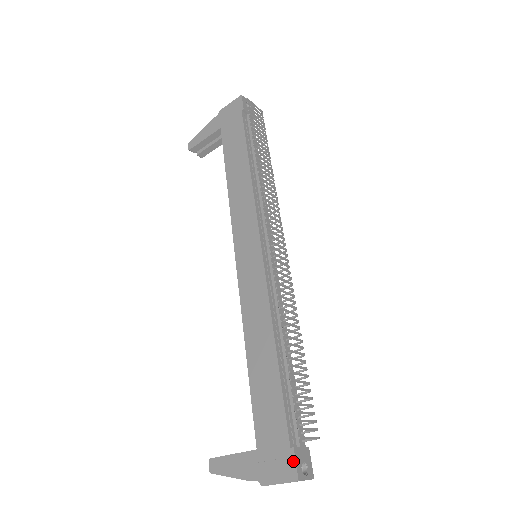
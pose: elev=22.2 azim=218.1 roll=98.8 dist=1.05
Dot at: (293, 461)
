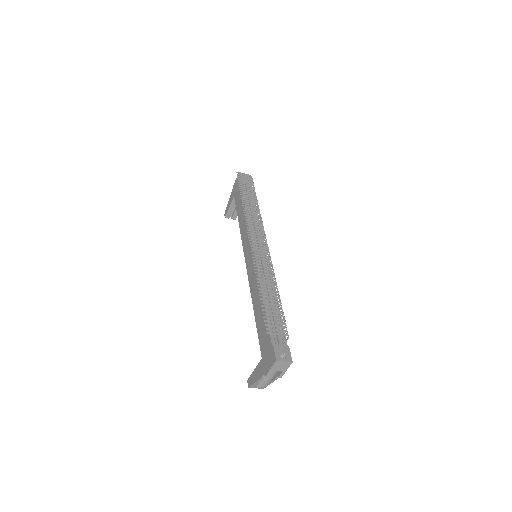
Dot at: (273, 352)
